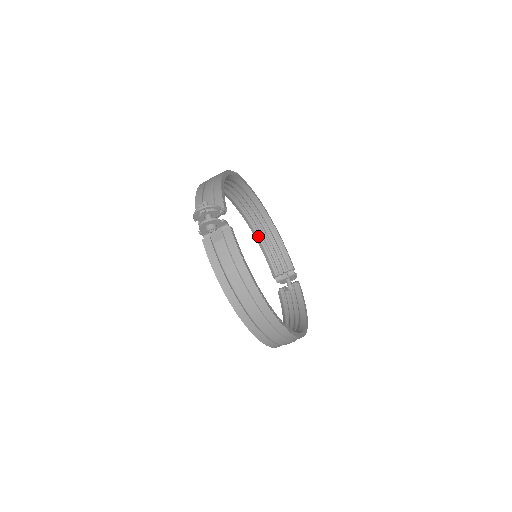
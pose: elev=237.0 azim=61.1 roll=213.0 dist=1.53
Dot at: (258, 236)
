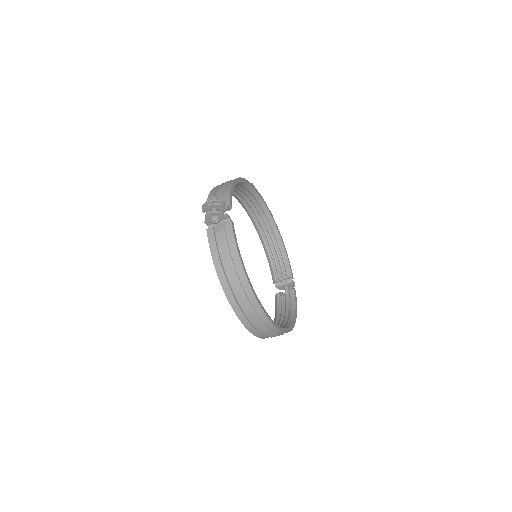
Dot at: (265, 243)
